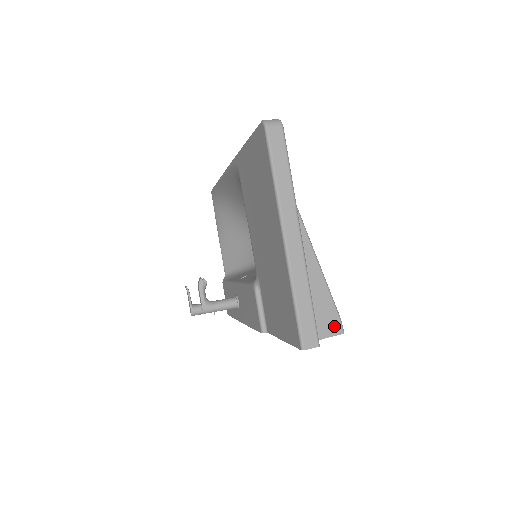
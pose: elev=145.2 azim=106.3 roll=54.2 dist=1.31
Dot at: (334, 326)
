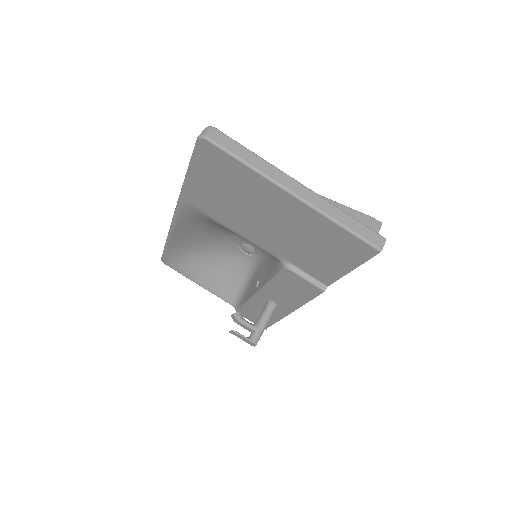
Dot at: (373, 224)
